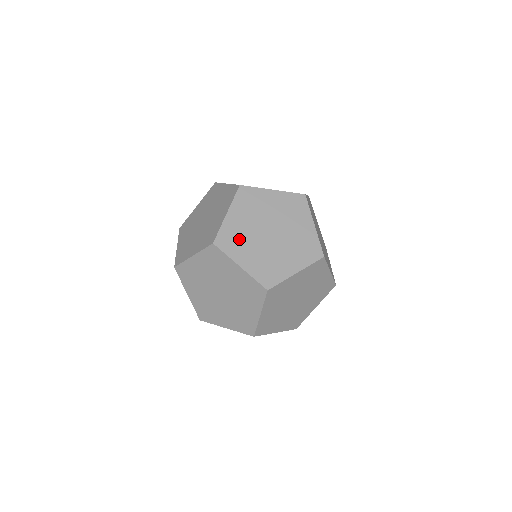
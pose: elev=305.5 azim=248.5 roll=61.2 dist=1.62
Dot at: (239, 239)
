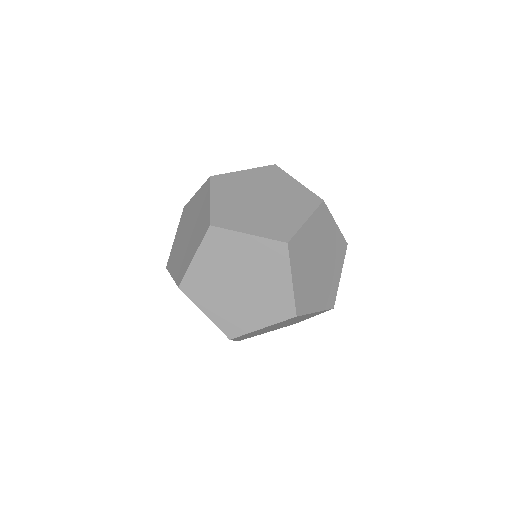
Dot at: (232, 187)
